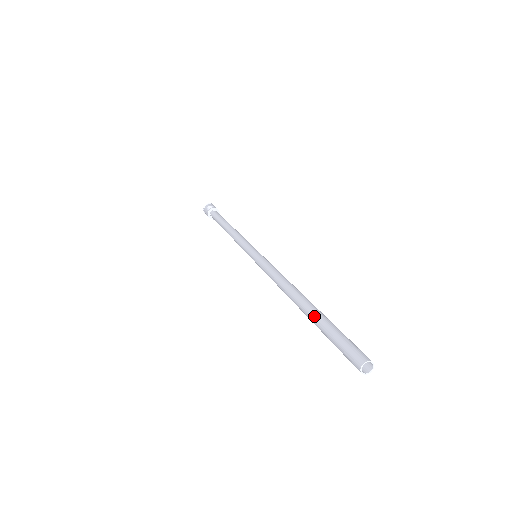
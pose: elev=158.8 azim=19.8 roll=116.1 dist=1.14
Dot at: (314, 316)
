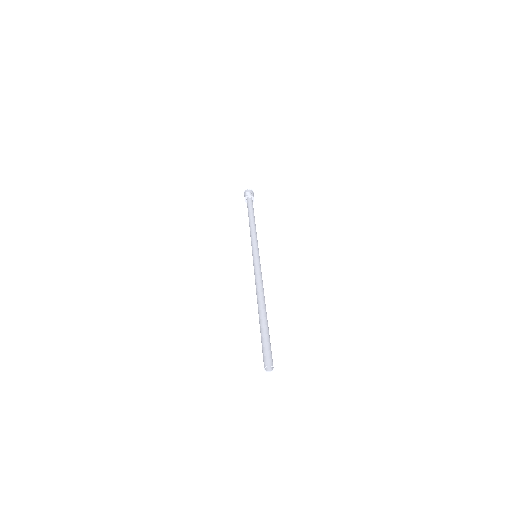
Dot at: (261, 322)
